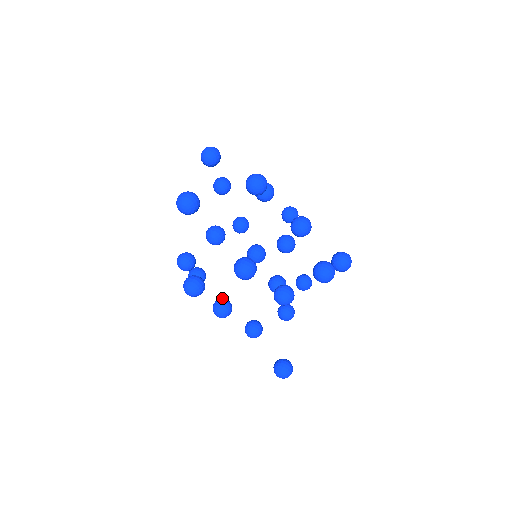
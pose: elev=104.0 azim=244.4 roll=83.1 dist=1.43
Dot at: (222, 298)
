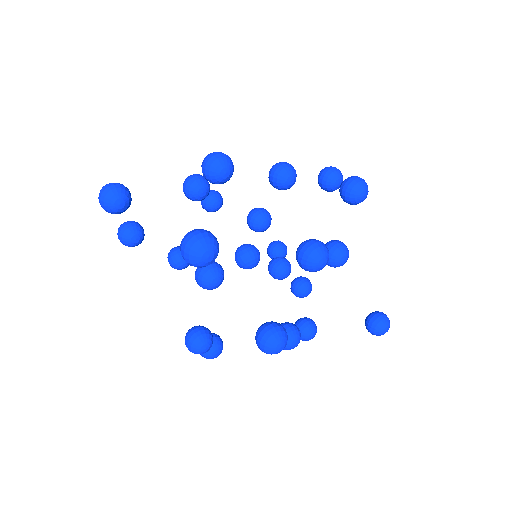
Dot at: occluded
